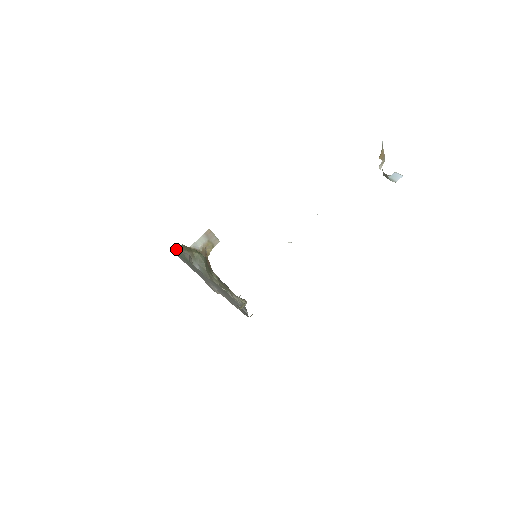
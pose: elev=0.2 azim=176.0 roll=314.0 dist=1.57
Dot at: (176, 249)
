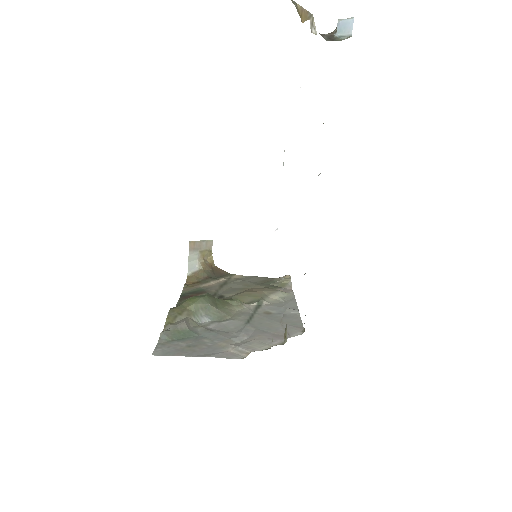
Dot at: (163, 336)
